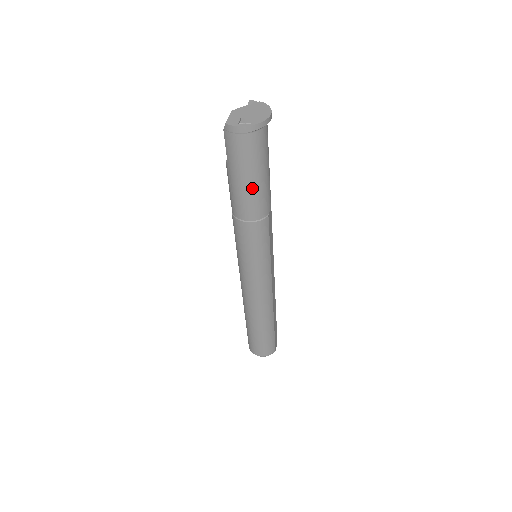
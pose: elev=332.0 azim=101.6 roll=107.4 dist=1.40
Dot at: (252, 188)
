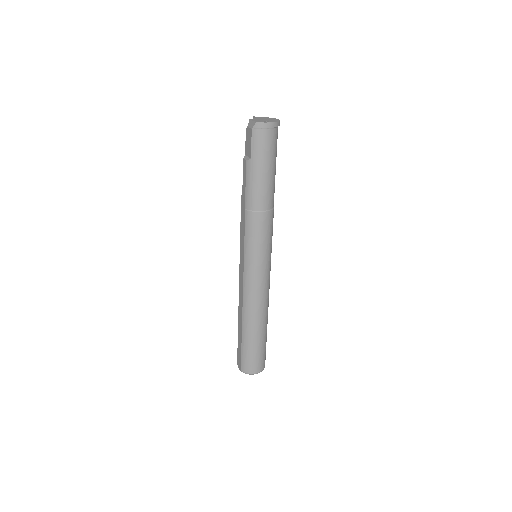
Dot at: (270, 178)
